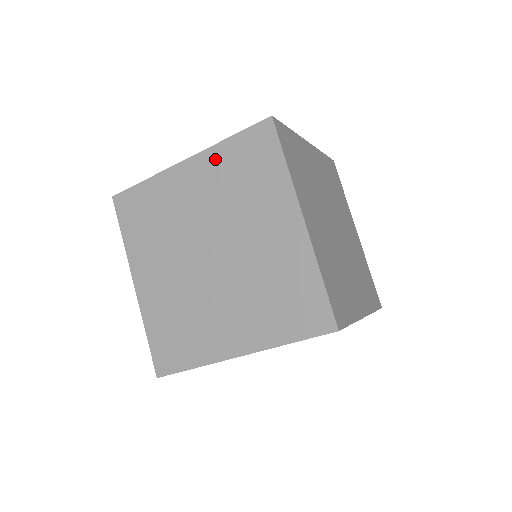
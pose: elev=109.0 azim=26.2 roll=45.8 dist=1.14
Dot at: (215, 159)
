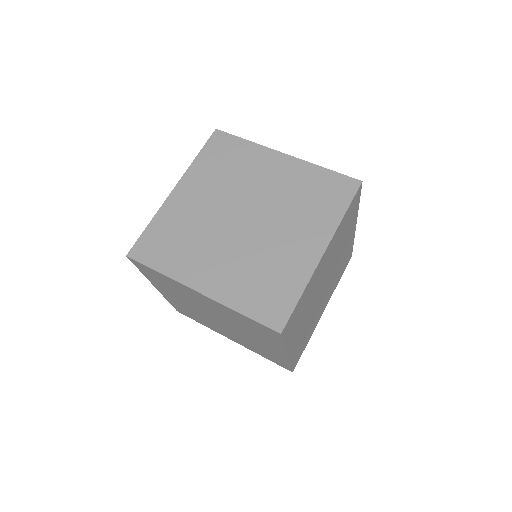
Dot at: (197, 172)
